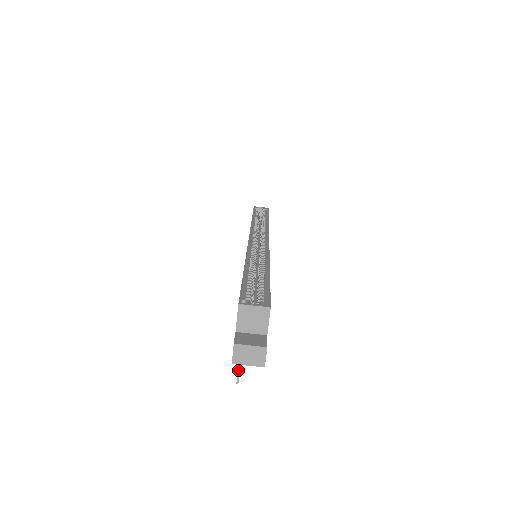
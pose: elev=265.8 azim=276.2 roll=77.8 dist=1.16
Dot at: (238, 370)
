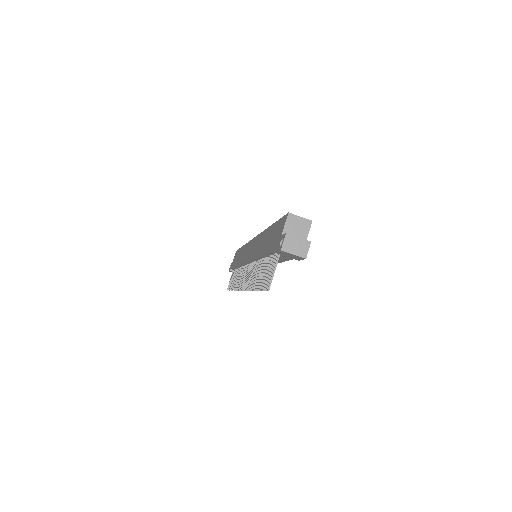
Dot at: (272, 277)
